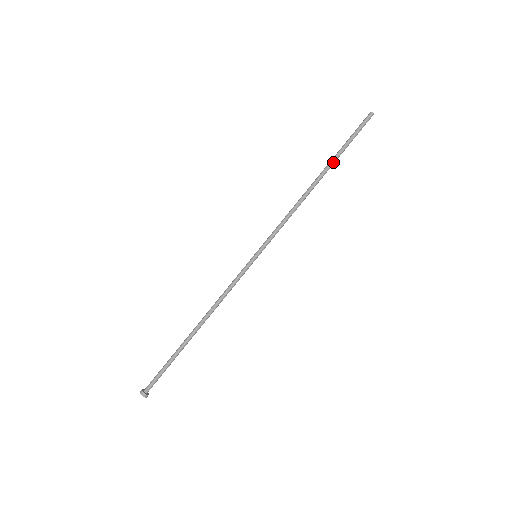
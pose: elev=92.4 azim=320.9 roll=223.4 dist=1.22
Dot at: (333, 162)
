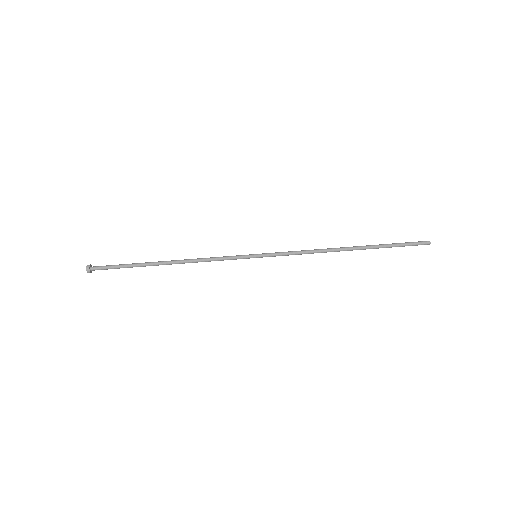
Dot at: (371, 248)
